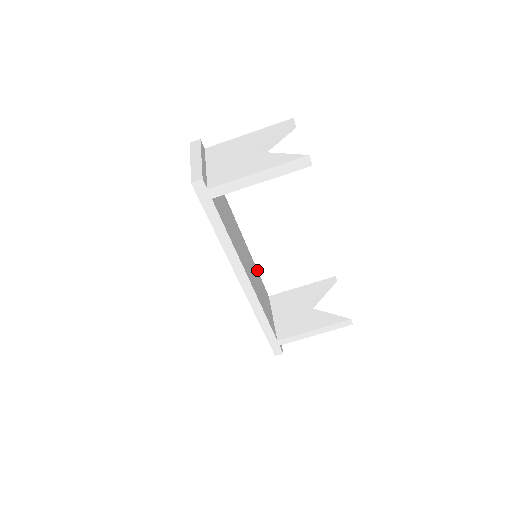
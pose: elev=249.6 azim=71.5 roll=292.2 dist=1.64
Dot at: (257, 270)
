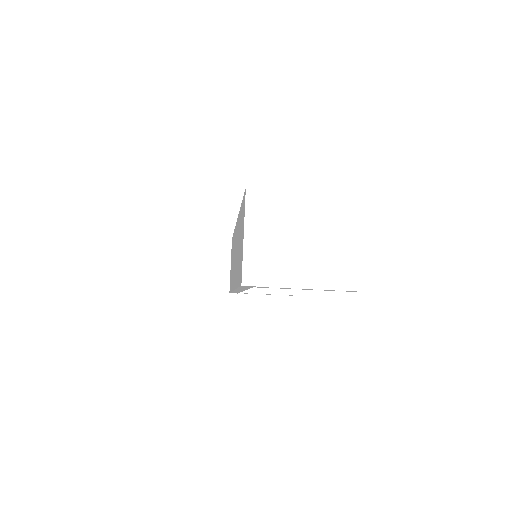
Dot at: occluded
